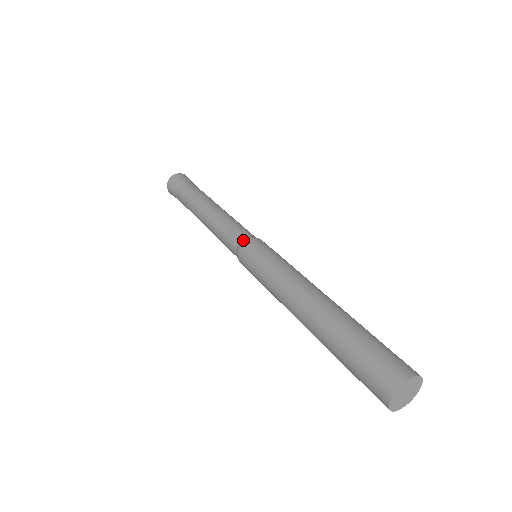
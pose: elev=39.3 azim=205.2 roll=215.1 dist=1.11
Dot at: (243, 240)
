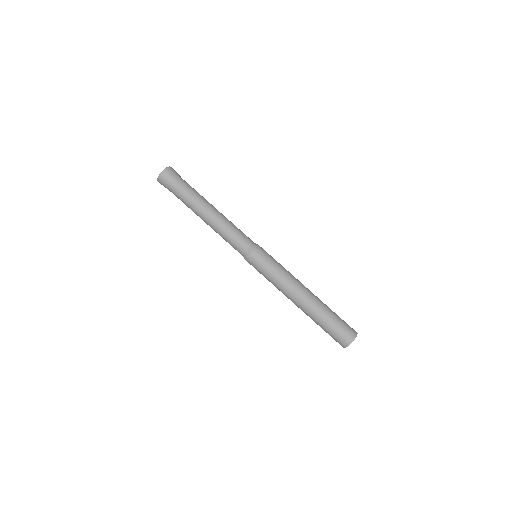
Dot at: (249, 250)
